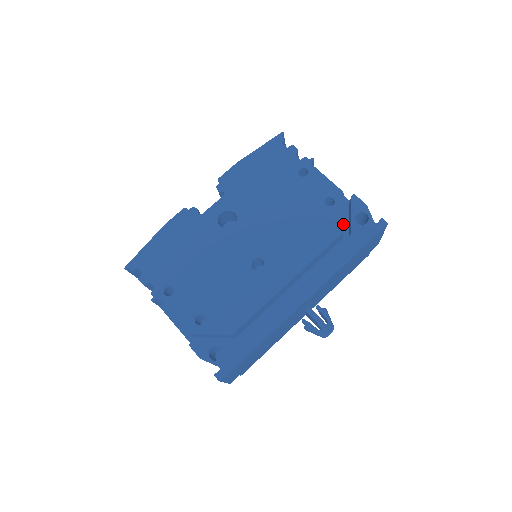
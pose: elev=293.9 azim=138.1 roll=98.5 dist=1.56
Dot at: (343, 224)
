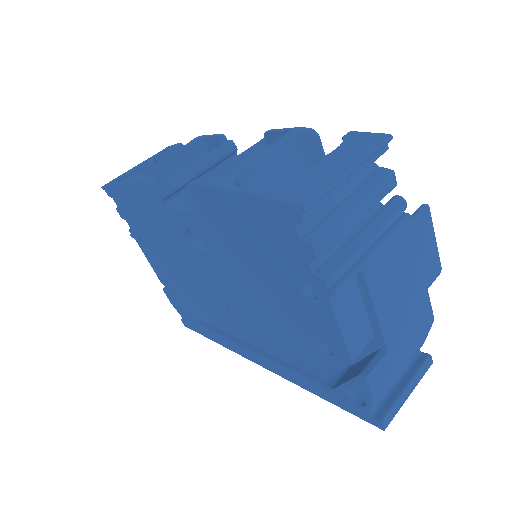
Dot at: (328, 377)
